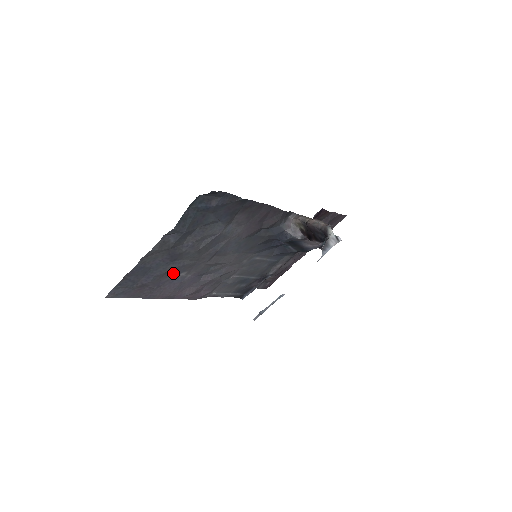
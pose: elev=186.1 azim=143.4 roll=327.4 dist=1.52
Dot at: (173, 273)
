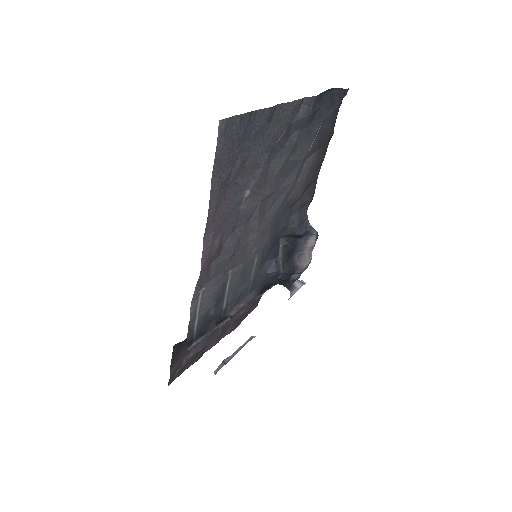
Dot at: (249, 178)
